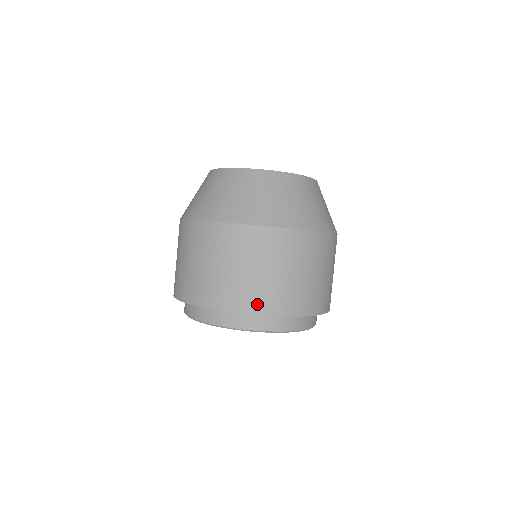
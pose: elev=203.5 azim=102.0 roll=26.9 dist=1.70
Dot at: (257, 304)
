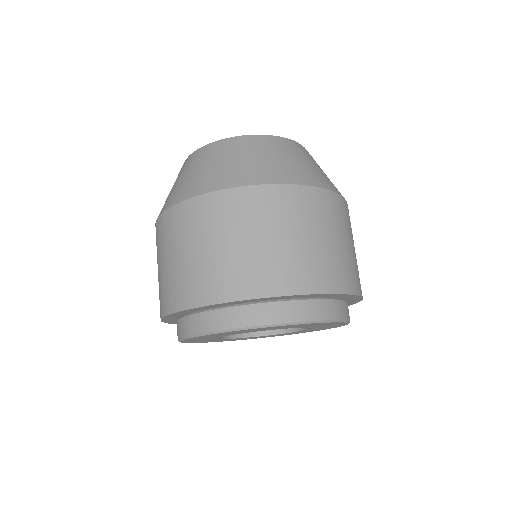
Dot at: (356, 283)
